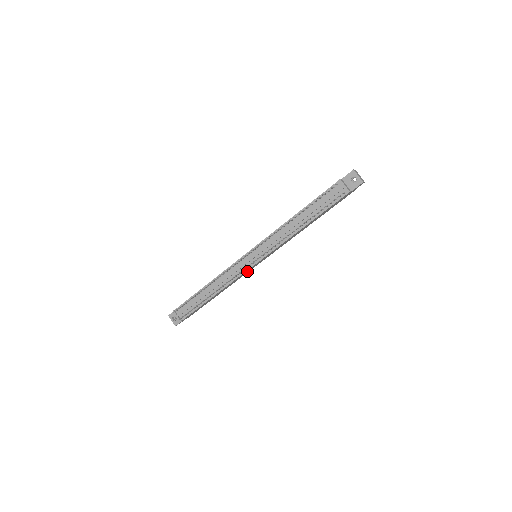
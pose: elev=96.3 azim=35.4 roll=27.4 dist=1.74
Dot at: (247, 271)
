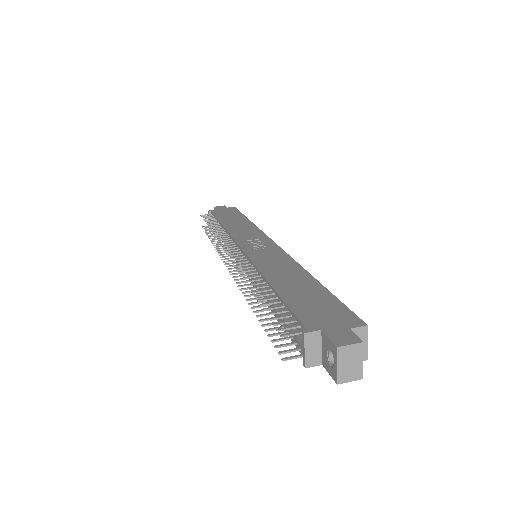
Dot at: occluded
